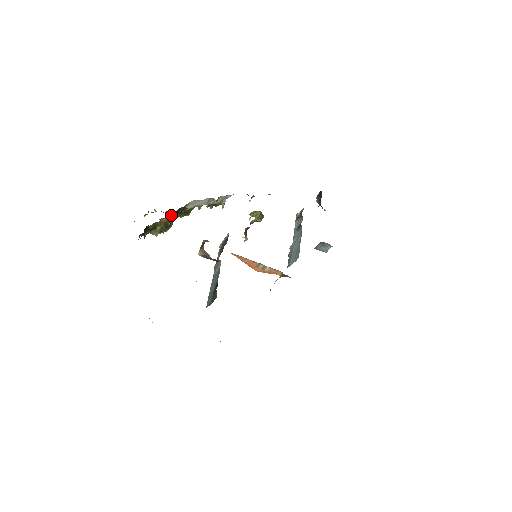
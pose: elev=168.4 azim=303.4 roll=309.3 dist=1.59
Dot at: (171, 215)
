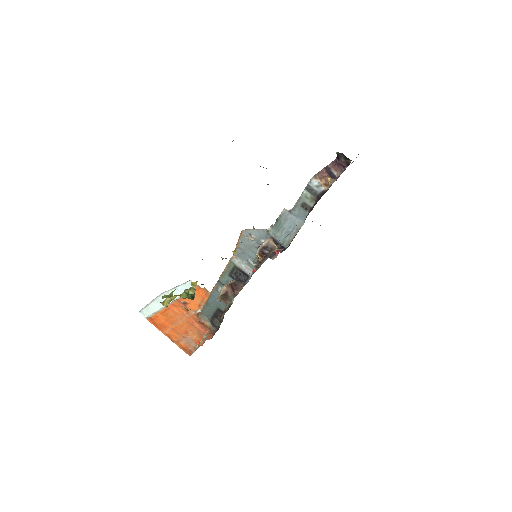
Dot at: occluded
